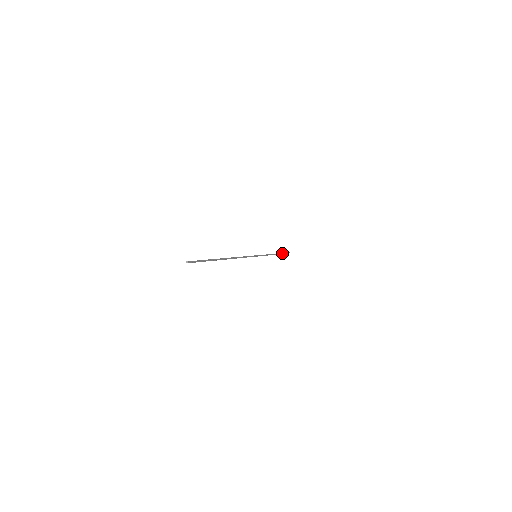
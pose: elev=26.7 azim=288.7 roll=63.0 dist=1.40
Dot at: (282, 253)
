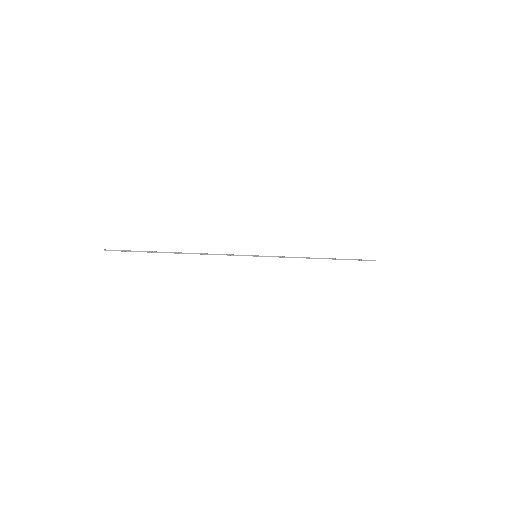
Dot at: (344, 259)
